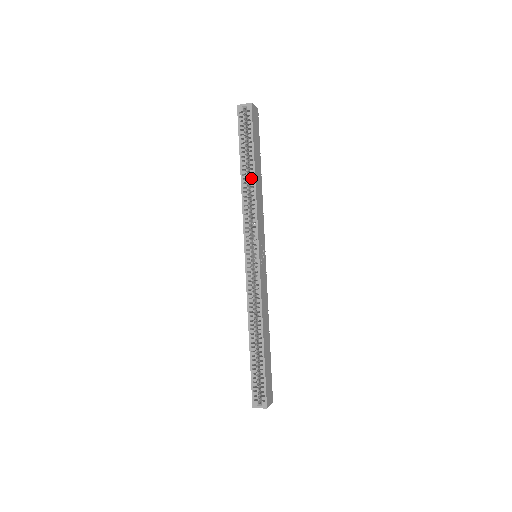
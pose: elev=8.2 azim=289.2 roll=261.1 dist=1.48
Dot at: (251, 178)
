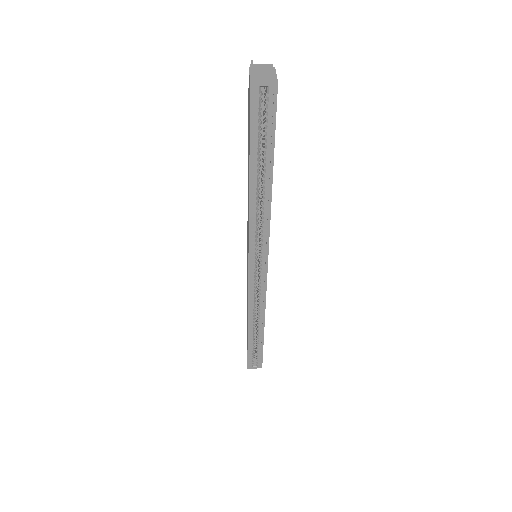
Dot at: occluded
